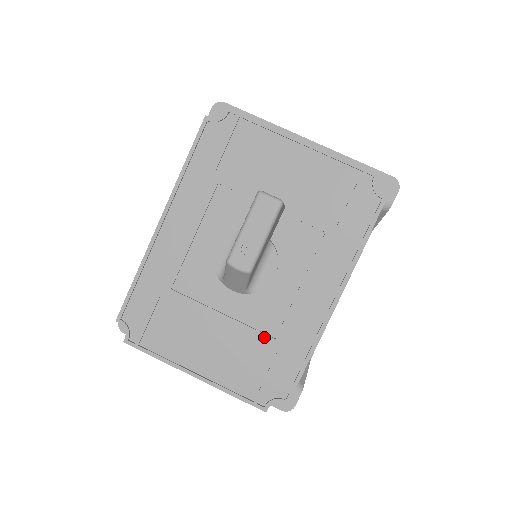
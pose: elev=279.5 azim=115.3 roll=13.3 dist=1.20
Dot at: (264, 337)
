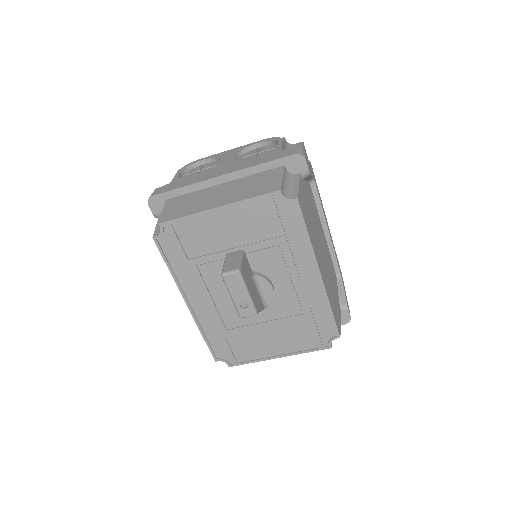
Dot at: (297, 317)
